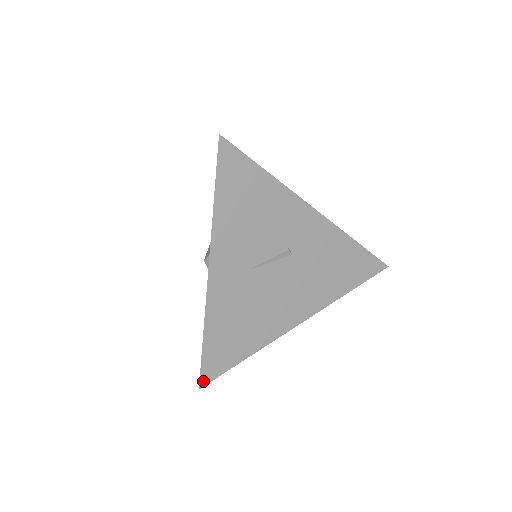
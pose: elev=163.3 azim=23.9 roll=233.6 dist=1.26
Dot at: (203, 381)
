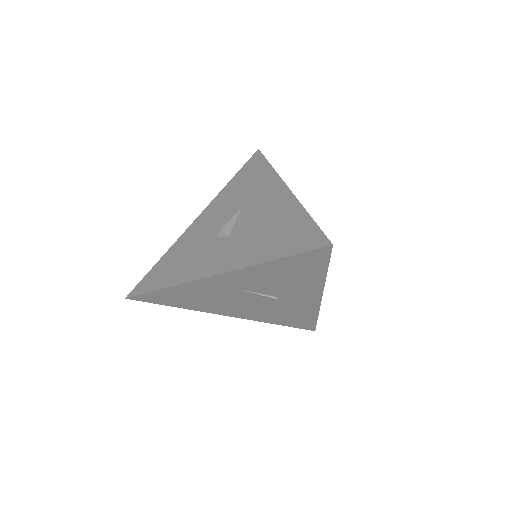
Dot at: (133, 298)
